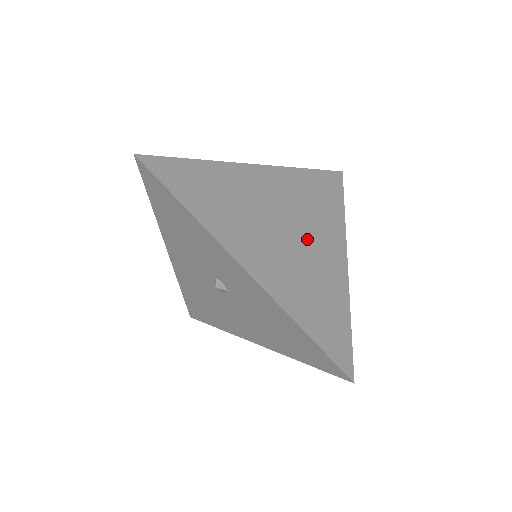
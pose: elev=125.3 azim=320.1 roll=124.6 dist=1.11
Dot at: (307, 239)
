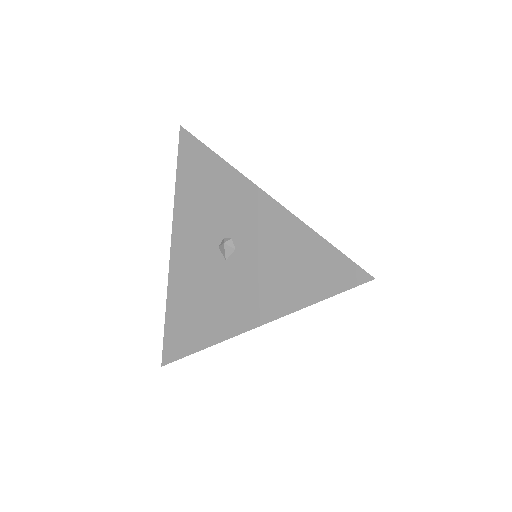
Dot at: occluded
